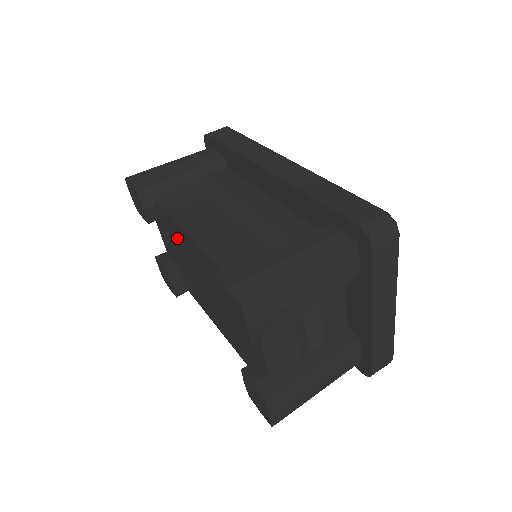
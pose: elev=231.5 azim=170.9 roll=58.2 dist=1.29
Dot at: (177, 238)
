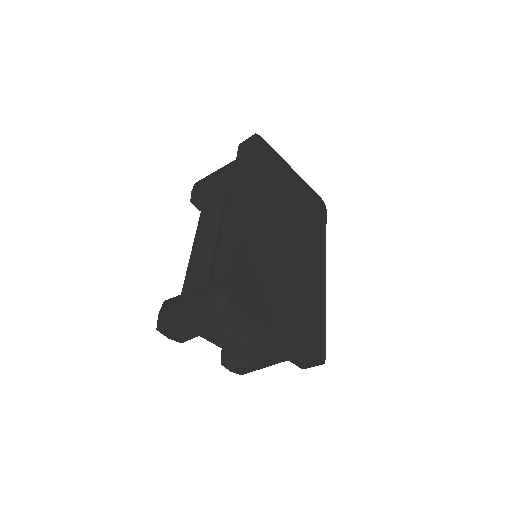
Dot at: occluded
